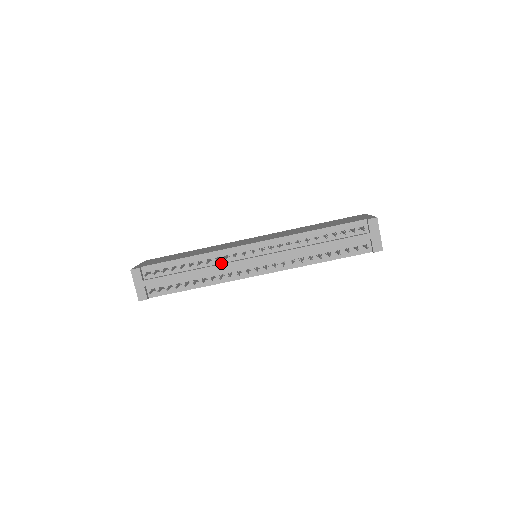
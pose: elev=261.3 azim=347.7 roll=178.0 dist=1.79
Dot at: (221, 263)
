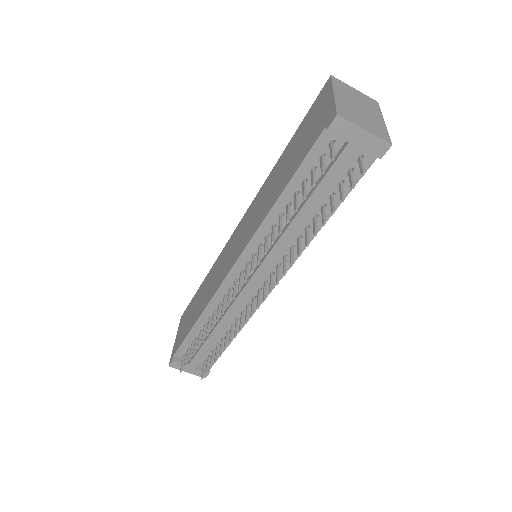
Dot at: occluded
